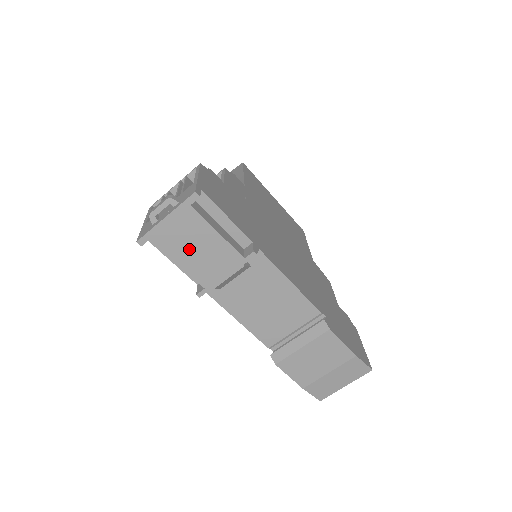
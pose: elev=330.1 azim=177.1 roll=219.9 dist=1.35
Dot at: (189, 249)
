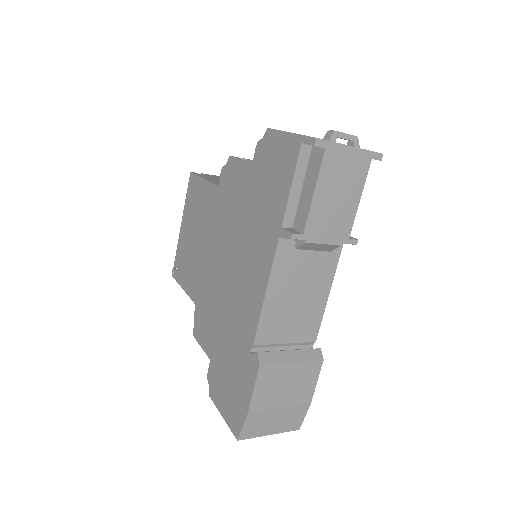
Dot at: (334, 189)
